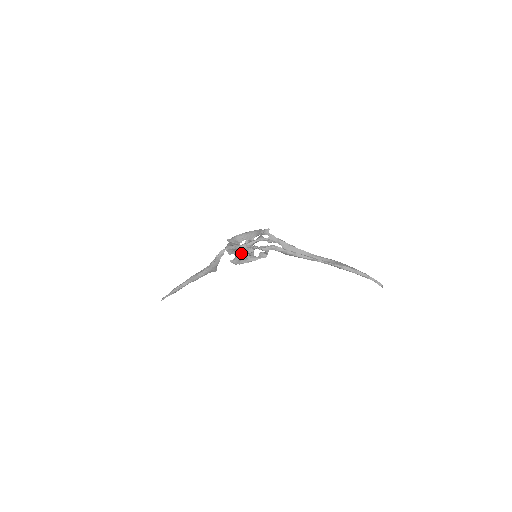
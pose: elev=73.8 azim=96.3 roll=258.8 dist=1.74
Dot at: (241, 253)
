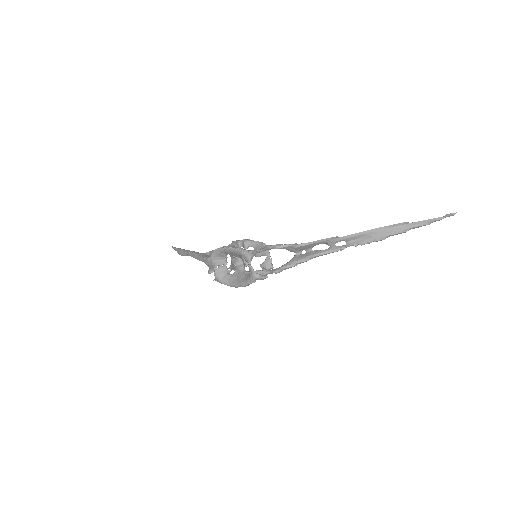
Dot at: occluded
